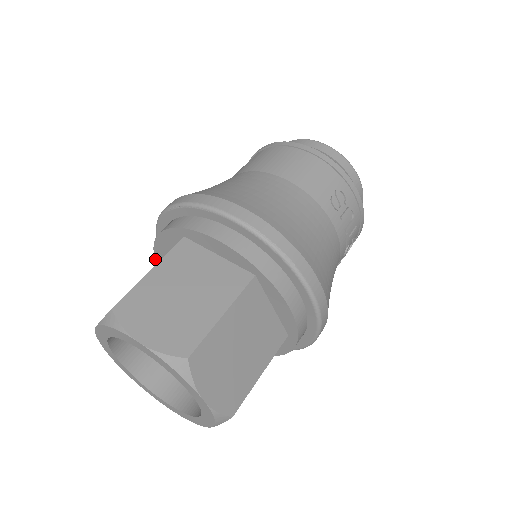
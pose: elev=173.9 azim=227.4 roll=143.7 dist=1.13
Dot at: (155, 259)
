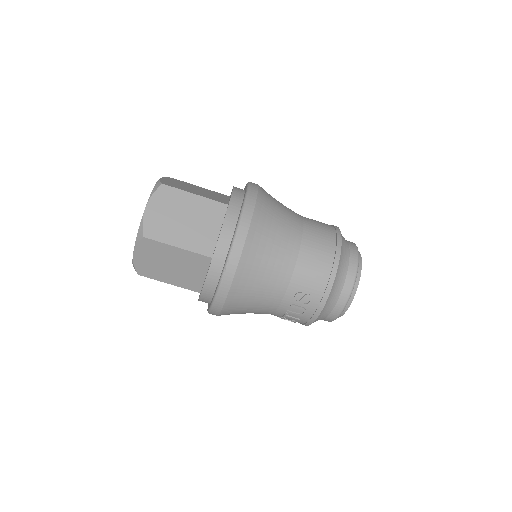
Dot at: occluded
